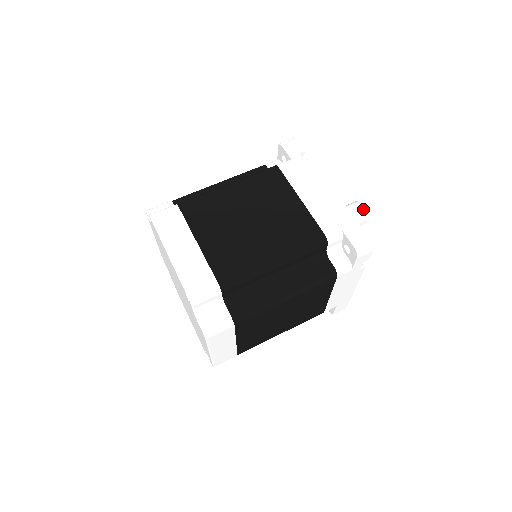
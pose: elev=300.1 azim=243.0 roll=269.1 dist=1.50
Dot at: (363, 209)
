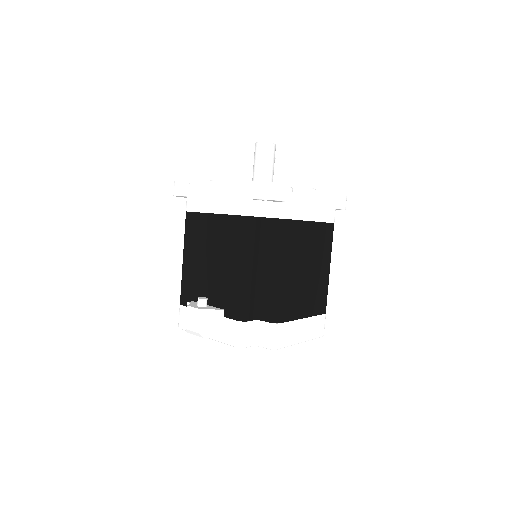
Dot at: (275, 146)
